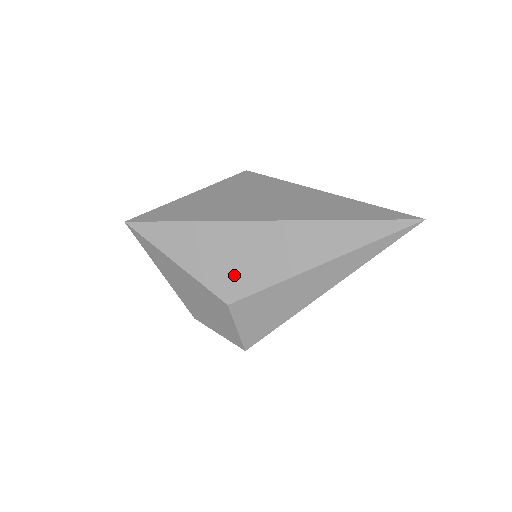
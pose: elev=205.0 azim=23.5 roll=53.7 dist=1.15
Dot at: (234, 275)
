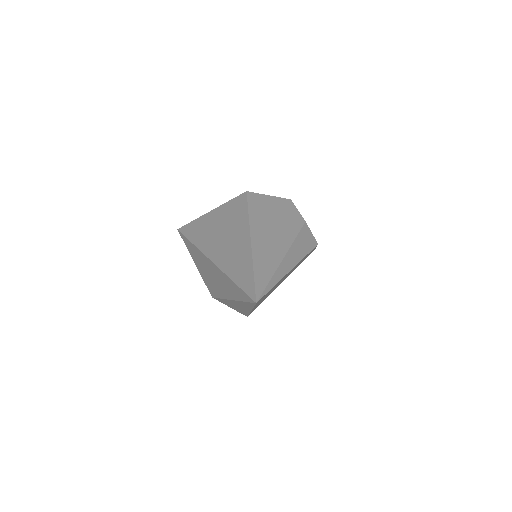
Dot at: (209, 283)
